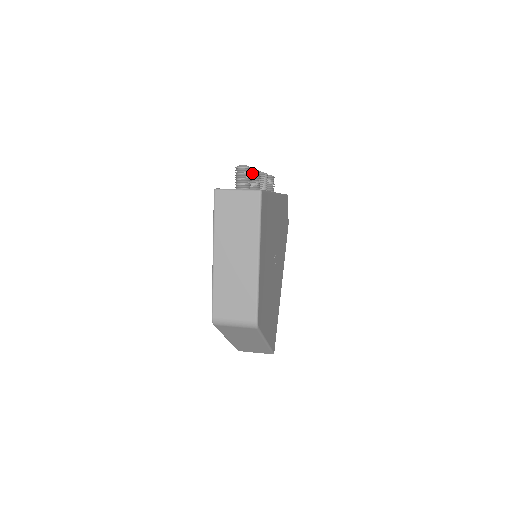
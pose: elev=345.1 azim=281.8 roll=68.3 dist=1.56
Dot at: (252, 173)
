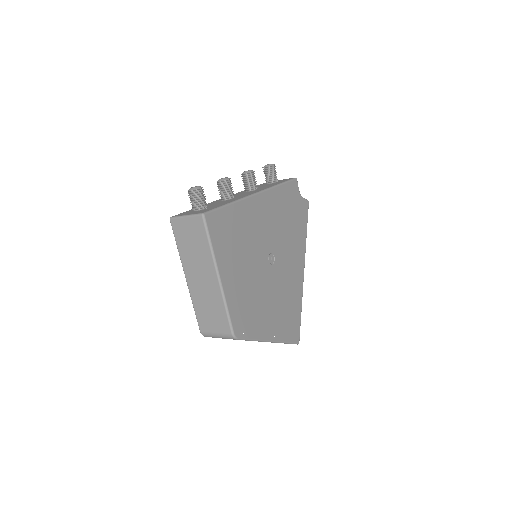
Dot at: (219, 184)
